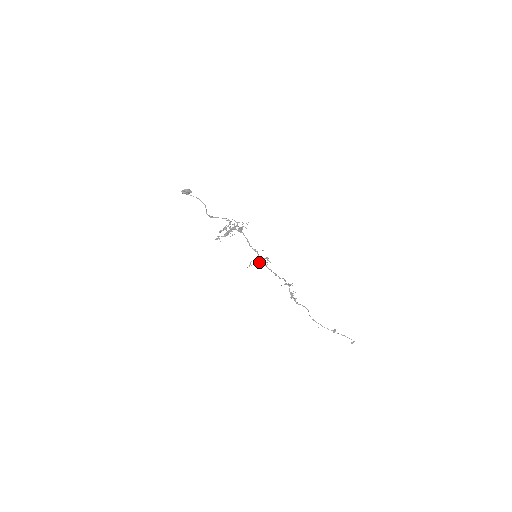
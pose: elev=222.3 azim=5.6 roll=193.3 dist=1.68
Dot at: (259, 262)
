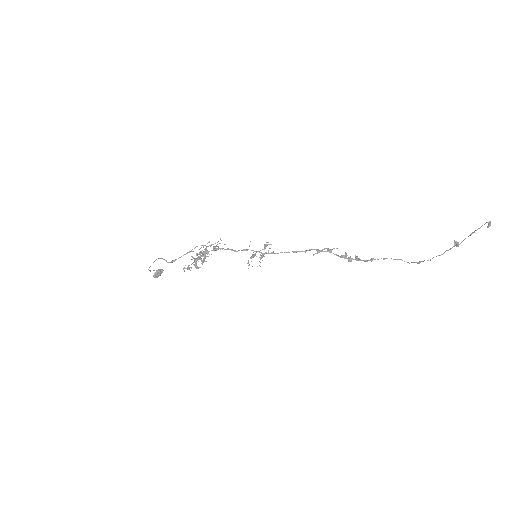
Dot at: (260, 255)
